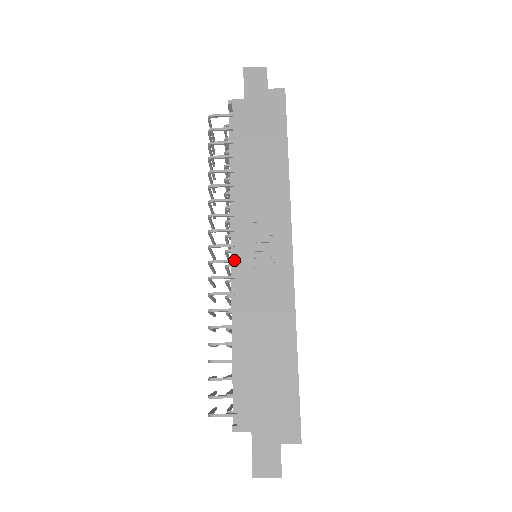
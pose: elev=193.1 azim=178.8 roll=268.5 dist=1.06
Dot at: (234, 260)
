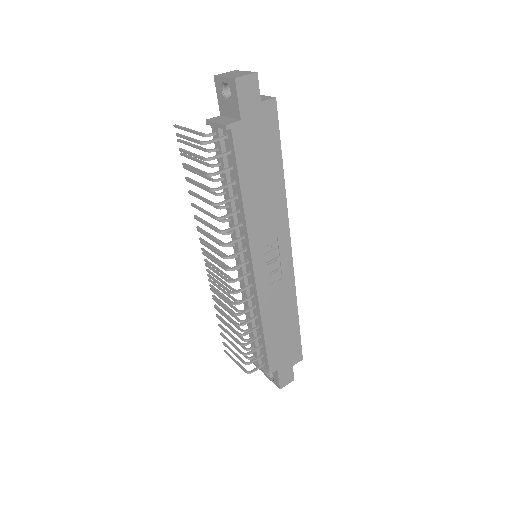
Dot at: (250, 274)
